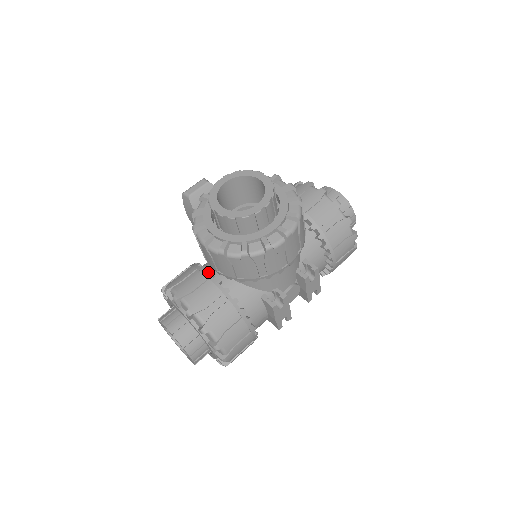
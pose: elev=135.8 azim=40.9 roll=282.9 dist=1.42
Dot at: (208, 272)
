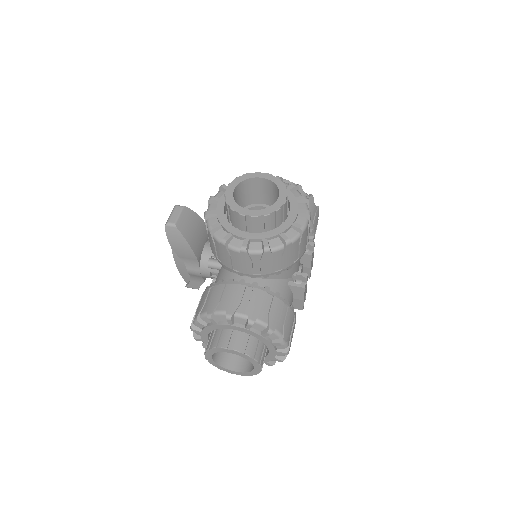
Dot at: (240, 281)
